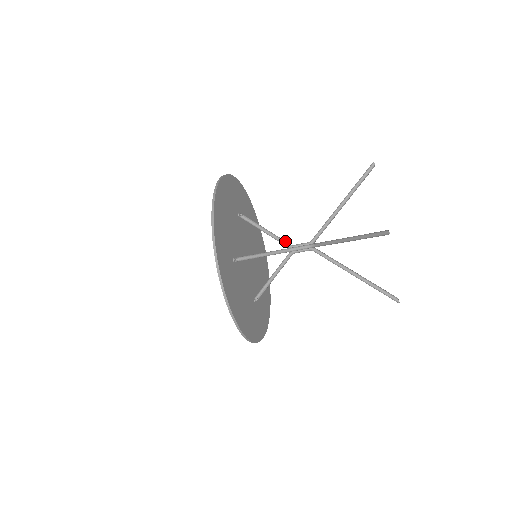
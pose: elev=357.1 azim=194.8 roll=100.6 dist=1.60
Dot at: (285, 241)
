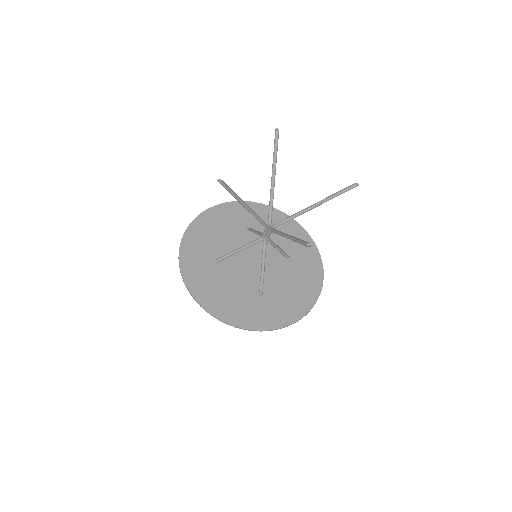
Dot at: occluded
